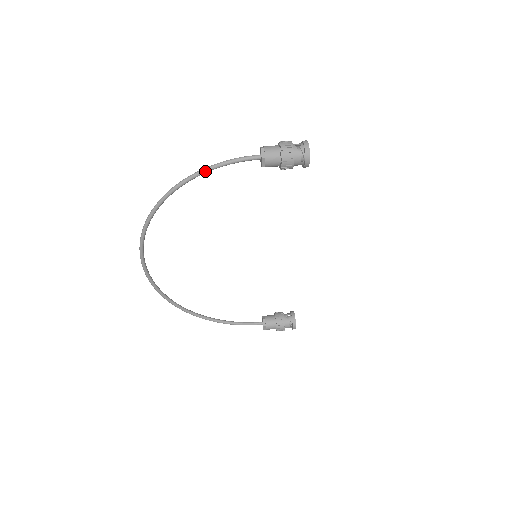
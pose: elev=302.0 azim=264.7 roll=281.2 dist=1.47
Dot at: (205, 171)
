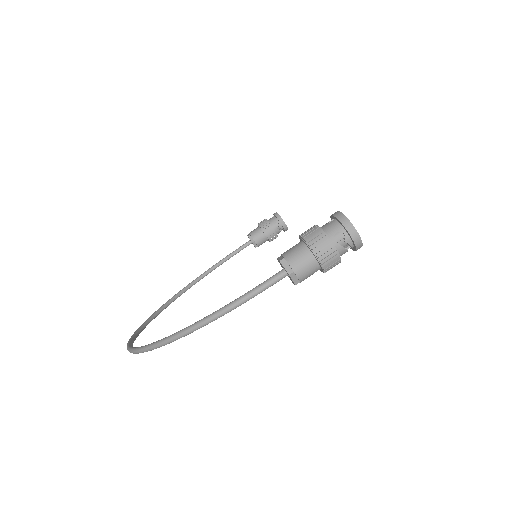
Dot at: occluded
